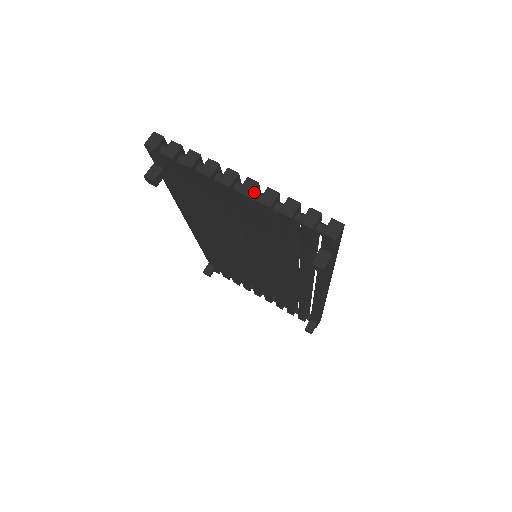
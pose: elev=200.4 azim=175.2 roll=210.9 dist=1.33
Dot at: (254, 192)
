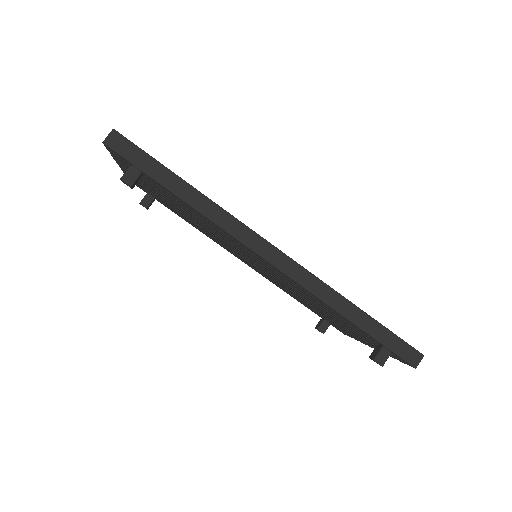
Dot at: occluded
